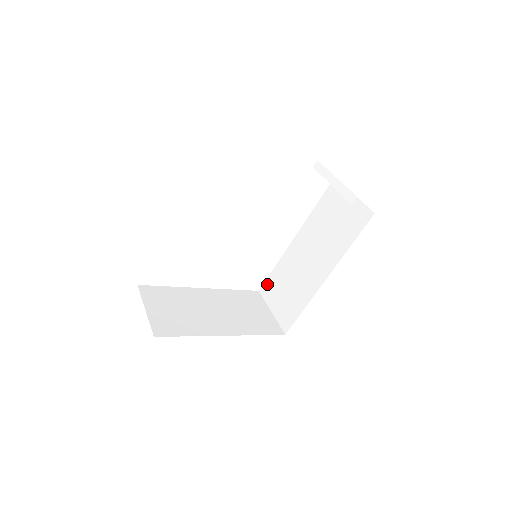
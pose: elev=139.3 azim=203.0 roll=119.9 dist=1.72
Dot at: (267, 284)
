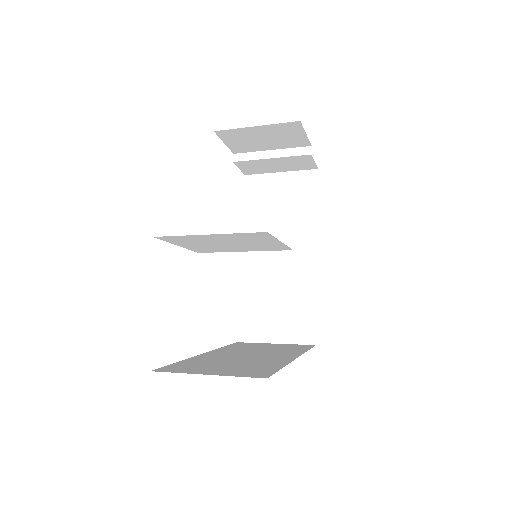
Dot at: (243, 325)
